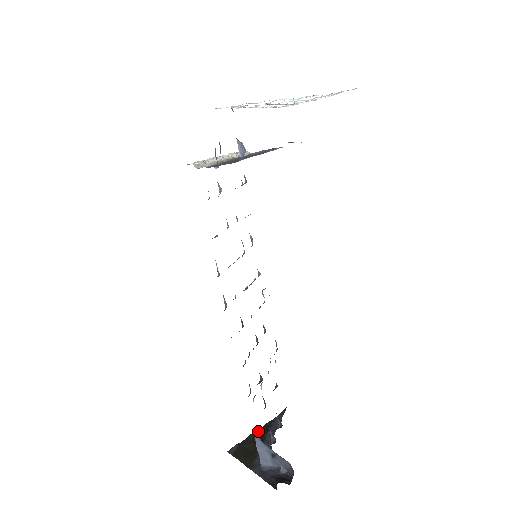
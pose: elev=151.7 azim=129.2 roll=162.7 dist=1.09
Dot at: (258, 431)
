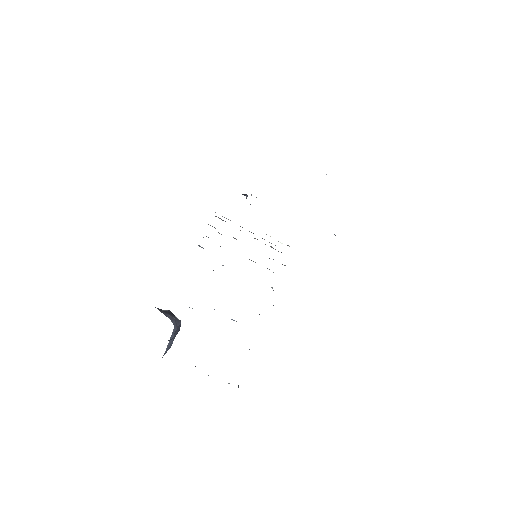
Dot at: occluded
